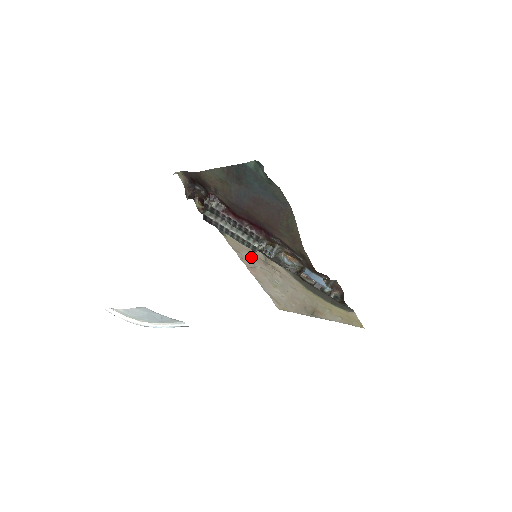
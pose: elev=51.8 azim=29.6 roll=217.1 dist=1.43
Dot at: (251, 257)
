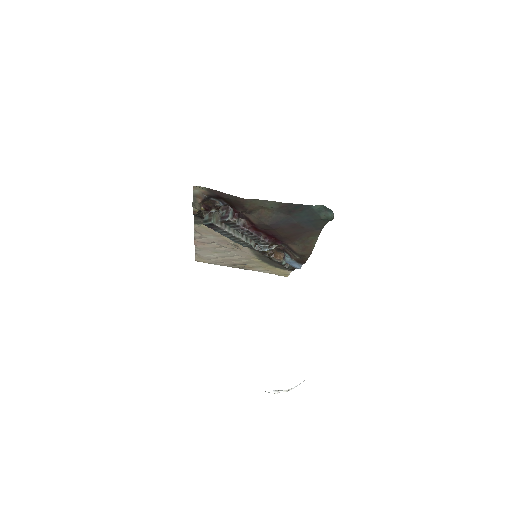
Dot at: (214, 238)
